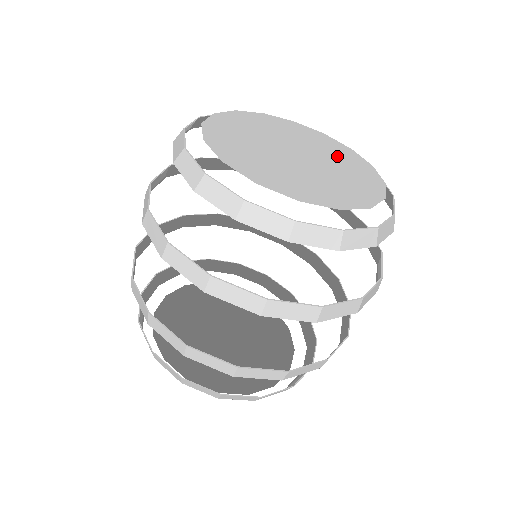
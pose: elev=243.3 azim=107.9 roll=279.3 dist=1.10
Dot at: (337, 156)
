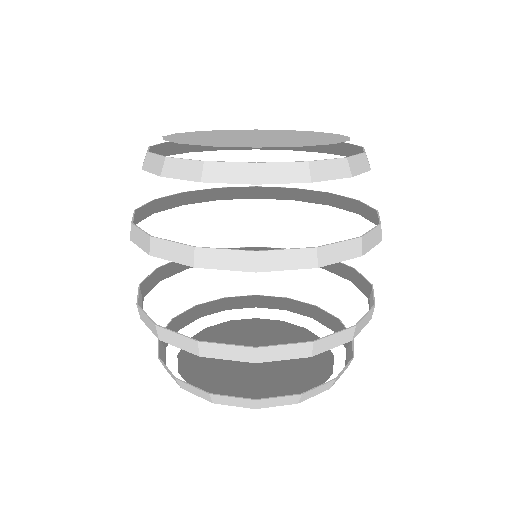
Dot at: (299, 134)
